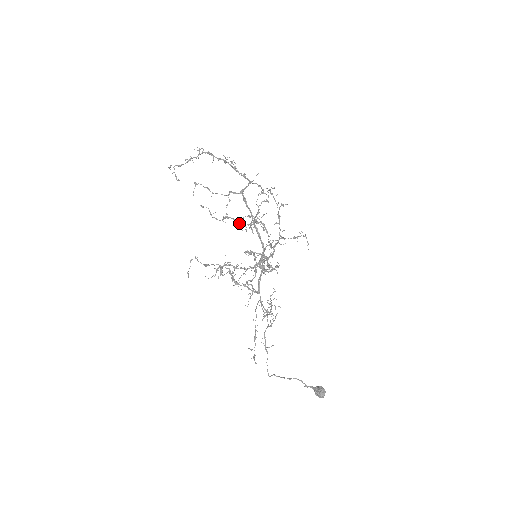
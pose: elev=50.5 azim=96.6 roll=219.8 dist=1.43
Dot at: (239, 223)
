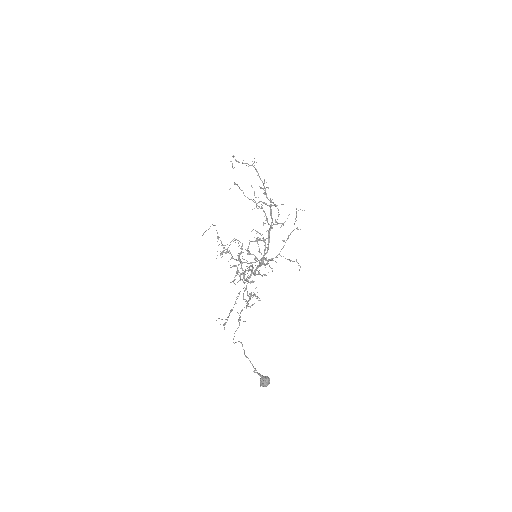
Dot at: (267, 218)
